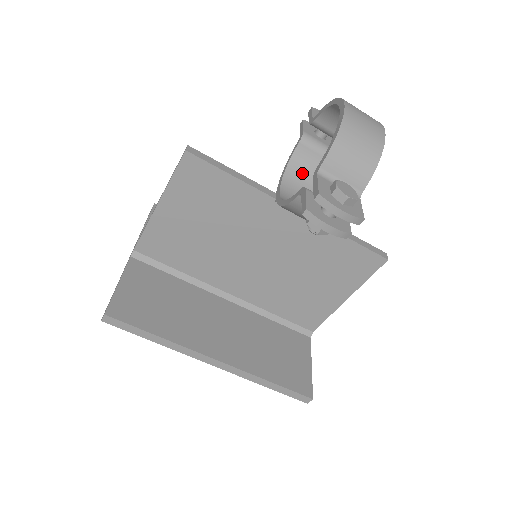
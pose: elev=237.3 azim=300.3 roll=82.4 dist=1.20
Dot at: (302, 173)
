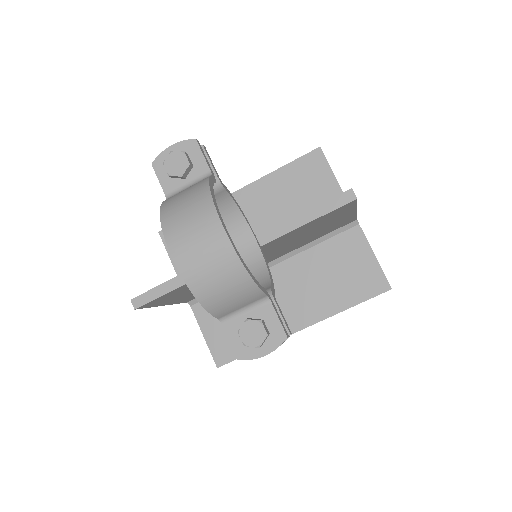
Dot at: occluded
